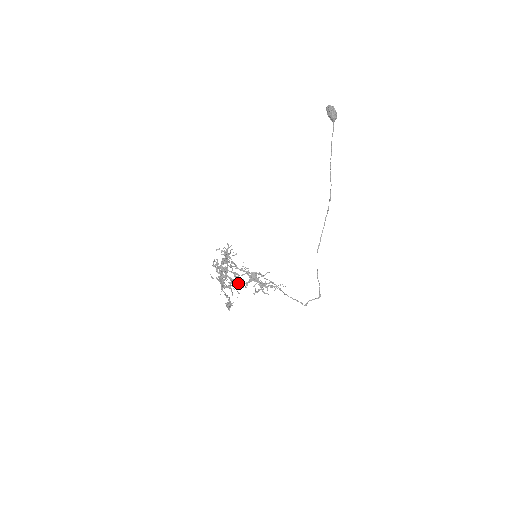
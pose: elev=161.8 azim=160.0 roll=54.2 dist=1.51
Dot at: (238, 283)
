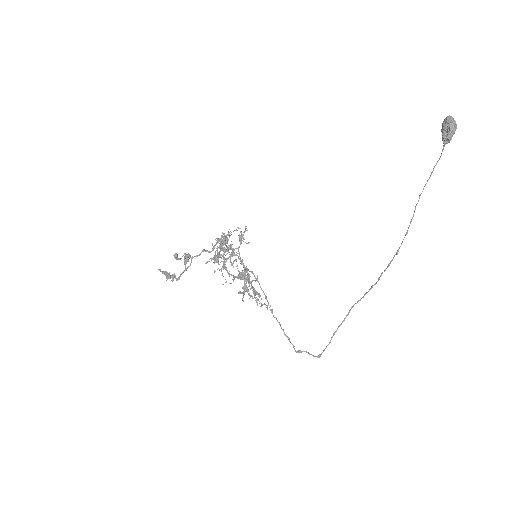
Dot at: (227, 271)
